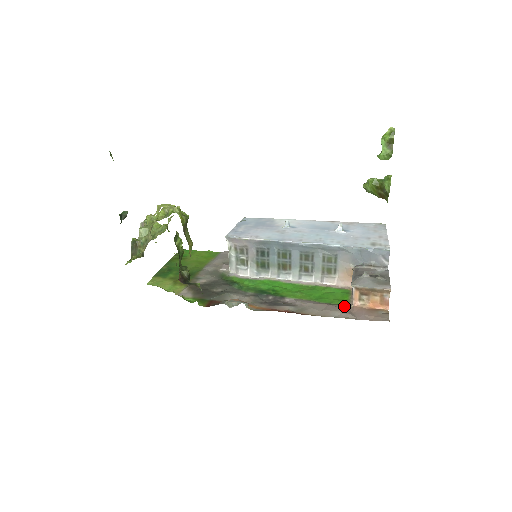
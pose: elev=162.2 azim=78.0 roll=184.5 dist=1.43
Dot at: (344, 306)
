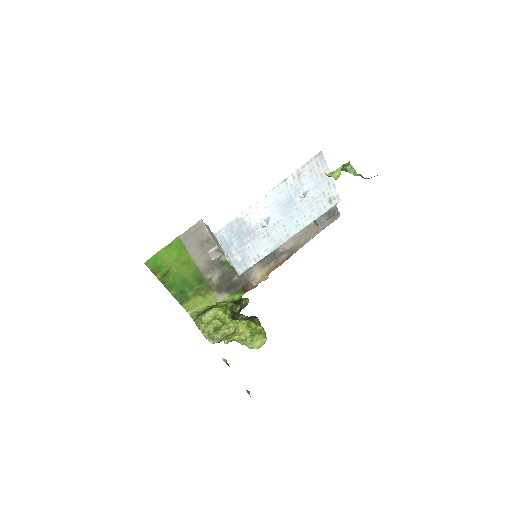
Dot at: (309, 227)
